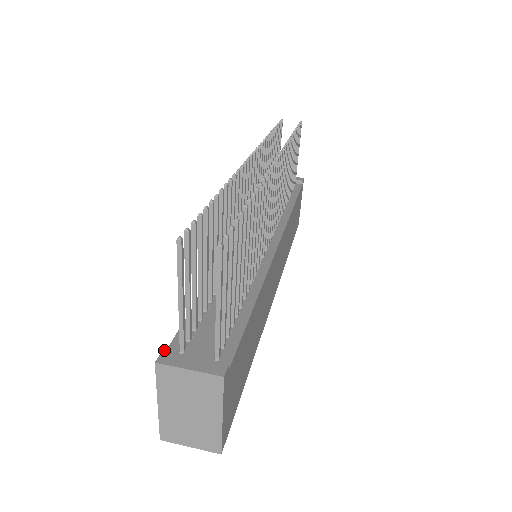
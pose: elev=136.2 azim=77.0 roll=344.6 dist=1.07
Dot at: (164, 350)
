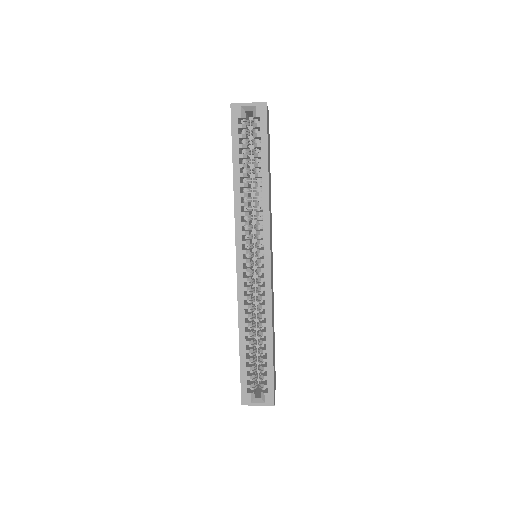
Dot at: occluded
